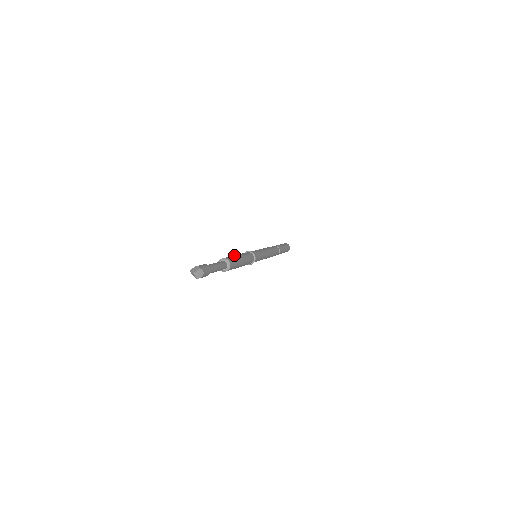
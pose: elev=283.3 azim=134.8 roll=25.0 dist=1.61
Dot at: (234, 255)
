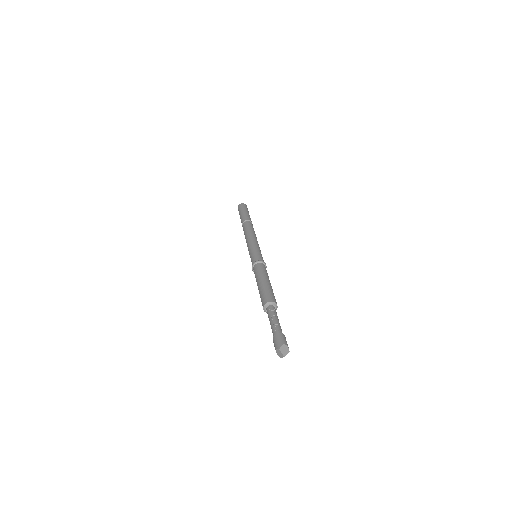
Dot at: (270, 285)
